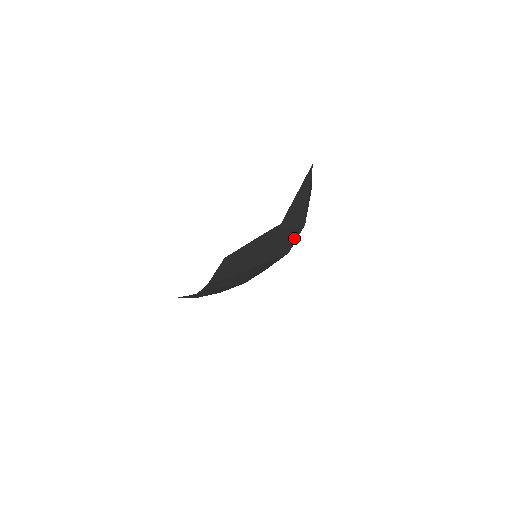
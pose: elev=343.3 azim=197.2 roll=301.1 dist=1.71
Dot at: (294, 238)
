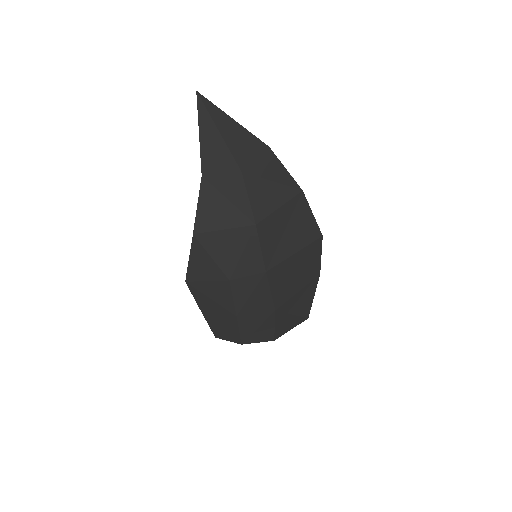
Dot at: (243, 196)
